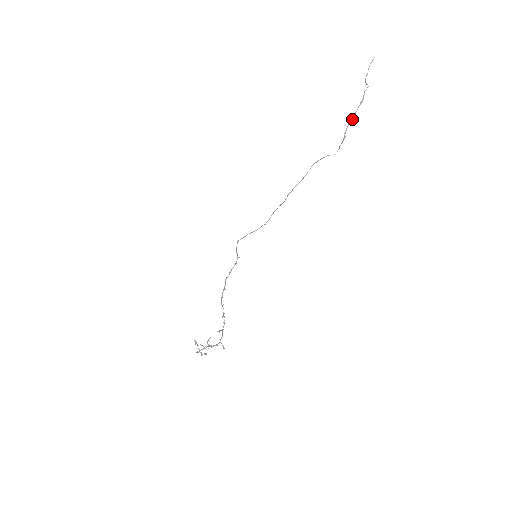
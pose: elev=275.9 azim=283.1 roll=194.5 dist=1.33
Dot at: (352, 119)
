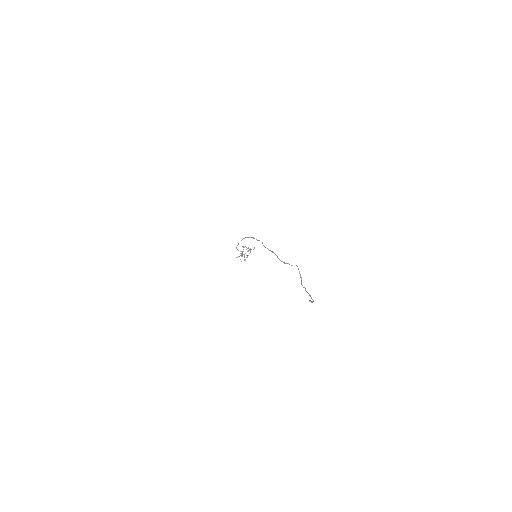
Dot at: (305, 289)
